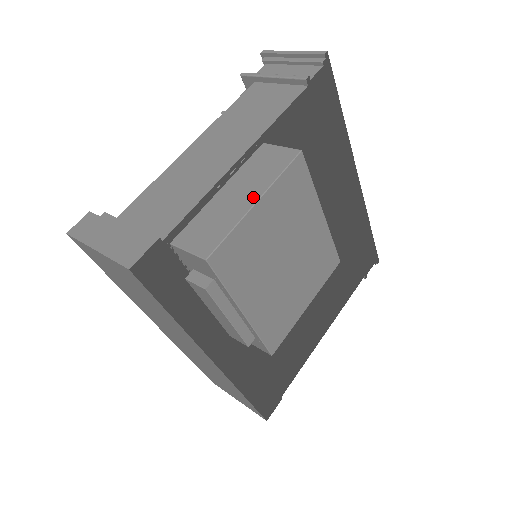
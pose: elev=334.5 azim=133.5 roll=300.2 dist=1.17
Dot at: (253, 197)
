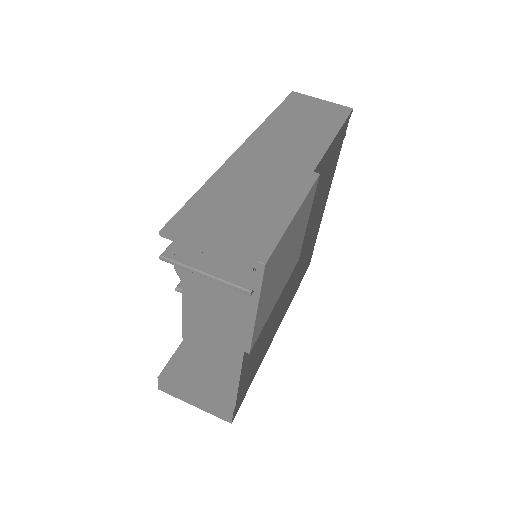
Dot at: occluded
